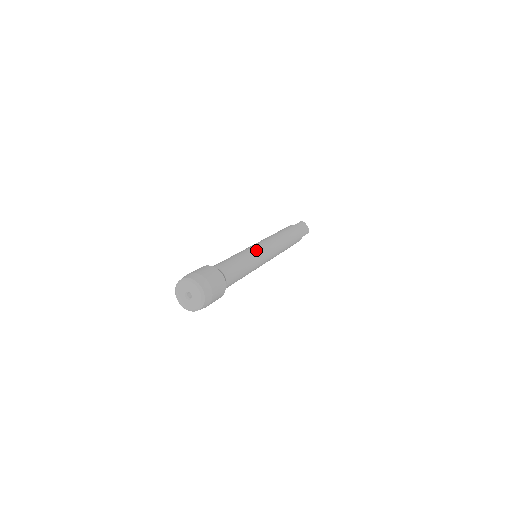
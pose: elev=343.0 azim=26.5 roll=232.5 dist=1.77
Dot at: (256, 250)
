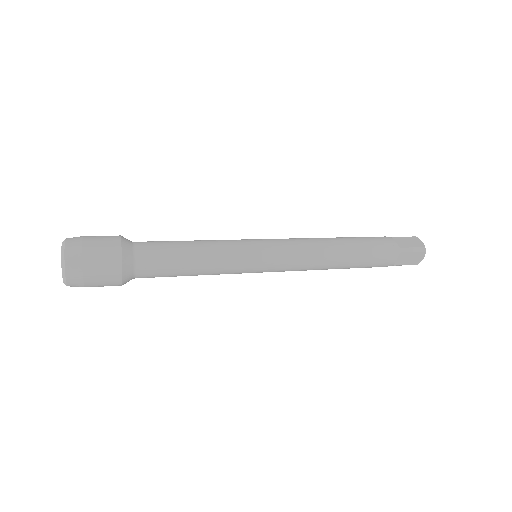
Dot at: (241, 240)
